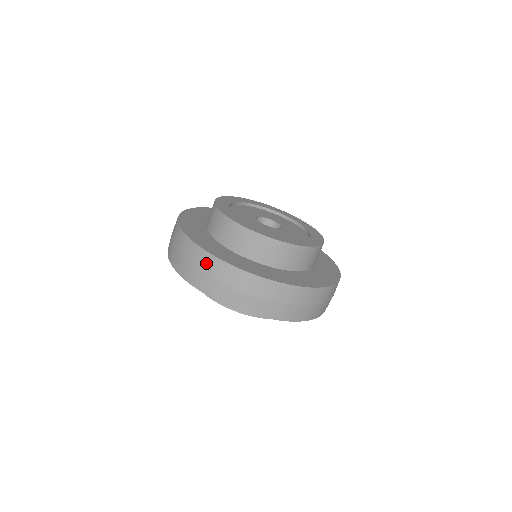
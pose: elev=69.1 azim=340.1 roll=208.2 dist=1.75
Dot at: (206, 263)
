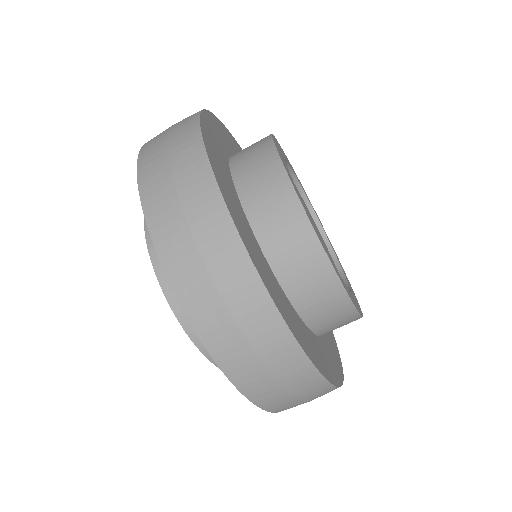
Dot at: (184, 120)
